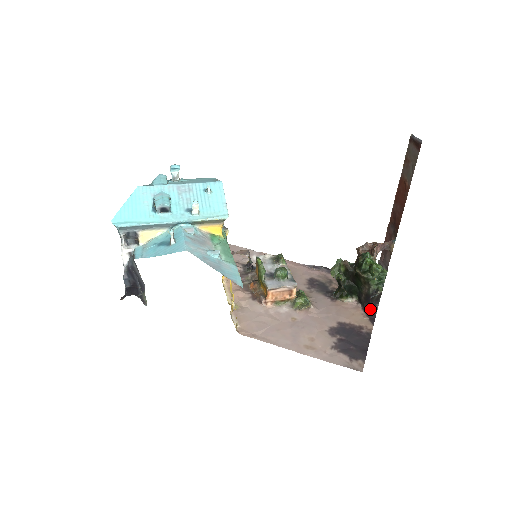
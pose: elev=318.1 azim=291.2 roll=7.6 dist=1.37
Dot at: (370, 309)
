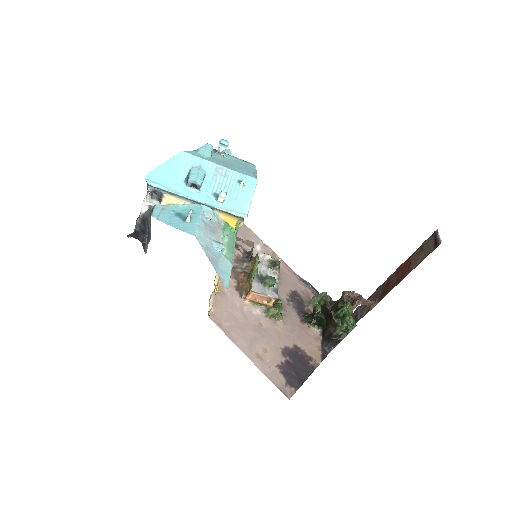
Dot at: (327, 346)
